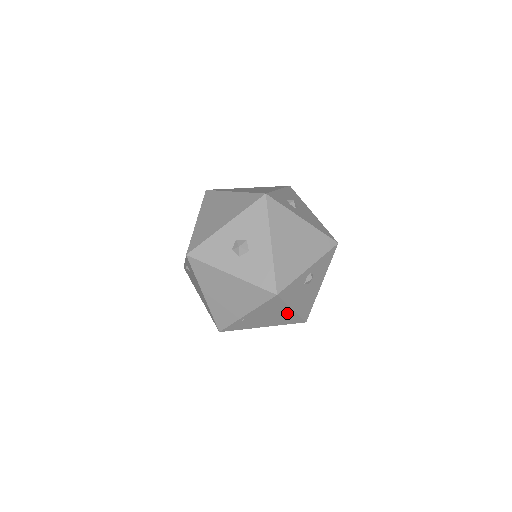
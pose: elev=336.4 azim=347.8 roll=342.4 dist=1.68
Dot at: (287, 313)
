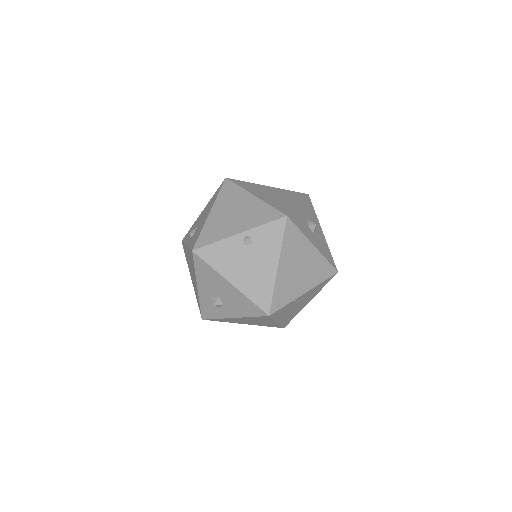
Dot at: (303, 305)
